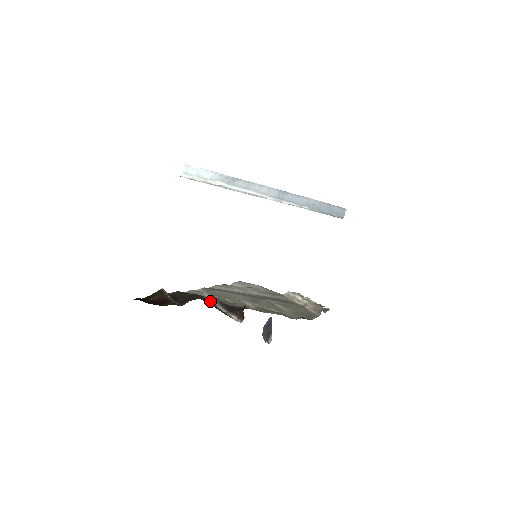
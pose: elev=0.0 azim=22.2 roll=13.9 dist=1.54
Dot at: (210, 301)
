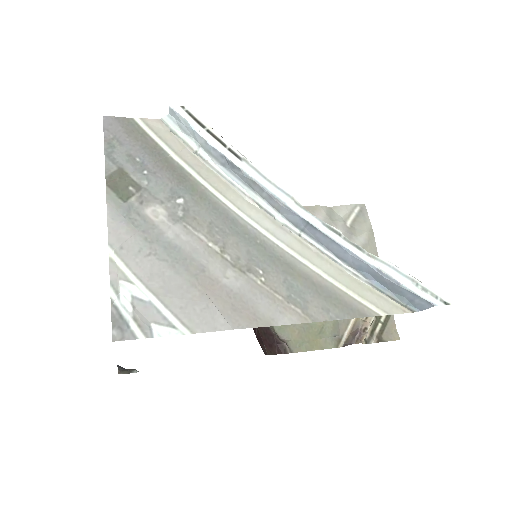
Dot at: occluded
